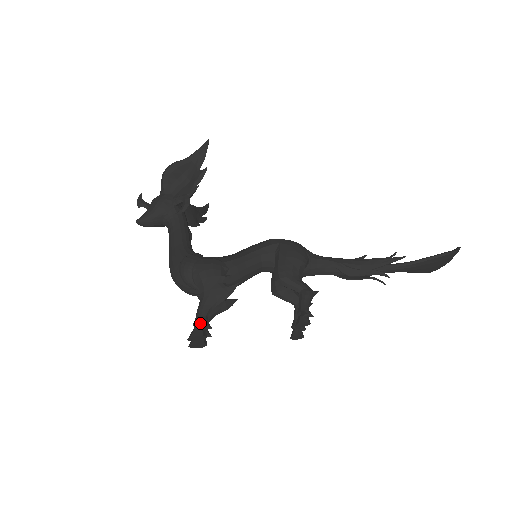
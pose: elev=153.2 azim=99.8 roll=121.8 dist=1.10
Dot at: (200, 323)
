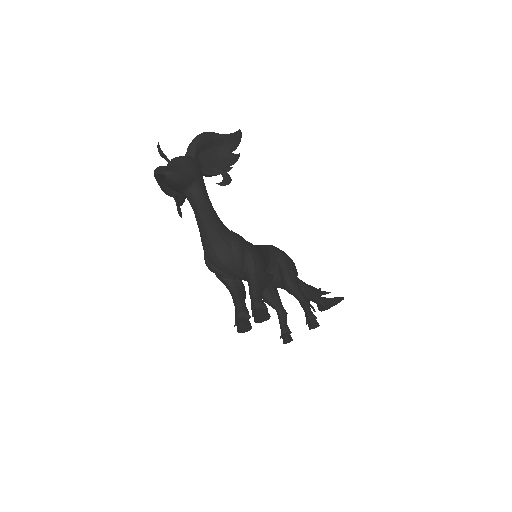
Dot at: (264, 303)
